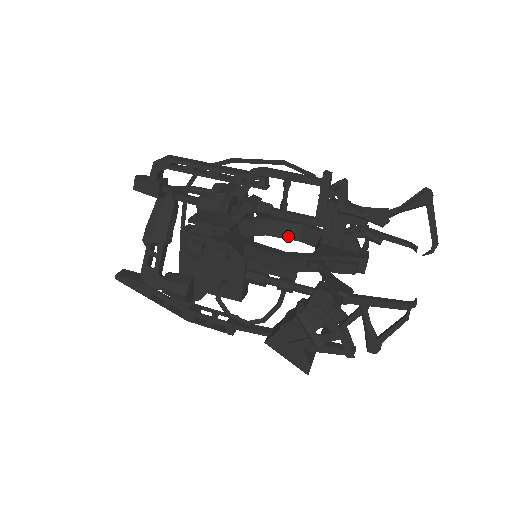
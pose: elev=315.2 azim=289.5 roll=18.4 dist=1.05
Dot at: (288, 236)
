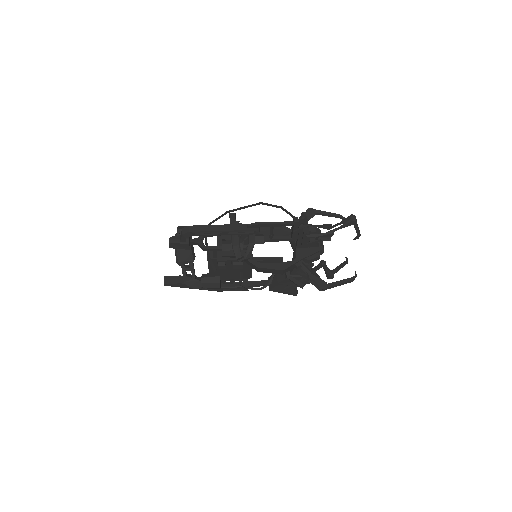
Dot at: occluded
